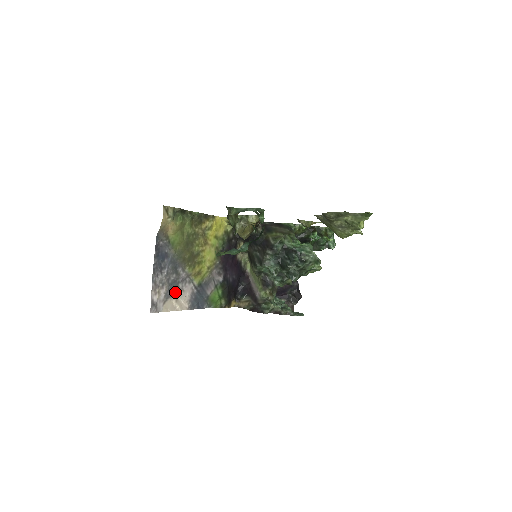
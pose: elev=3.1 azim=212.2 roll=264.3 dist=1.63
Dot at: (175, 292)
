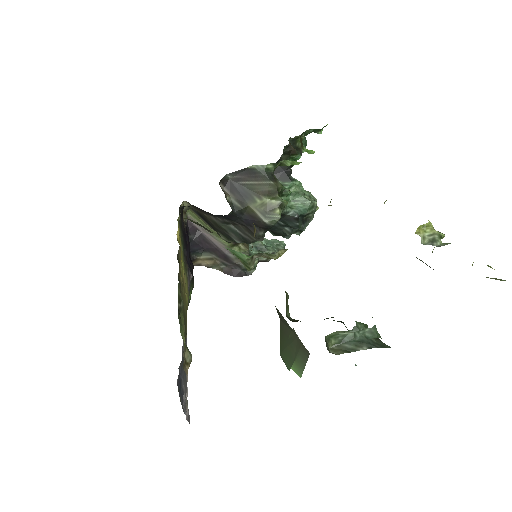
Dot at: occluded
